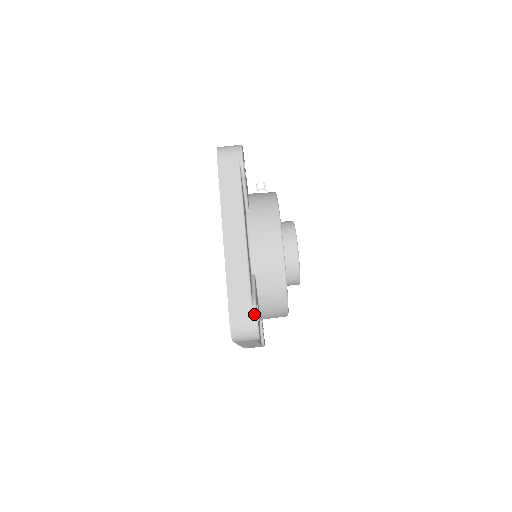
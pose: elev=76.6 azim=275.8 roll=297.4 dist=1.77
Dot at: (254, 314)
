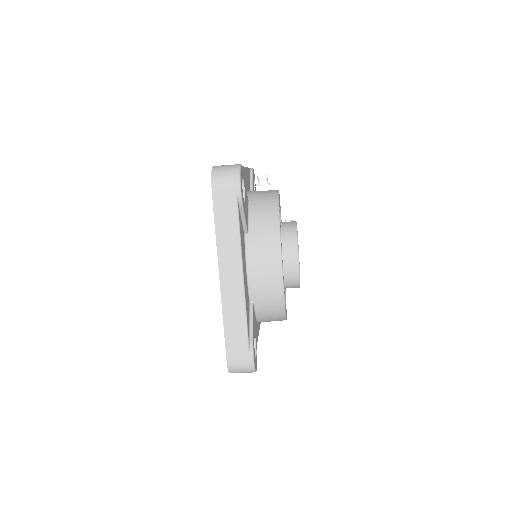
Dot at: (251, 358)
